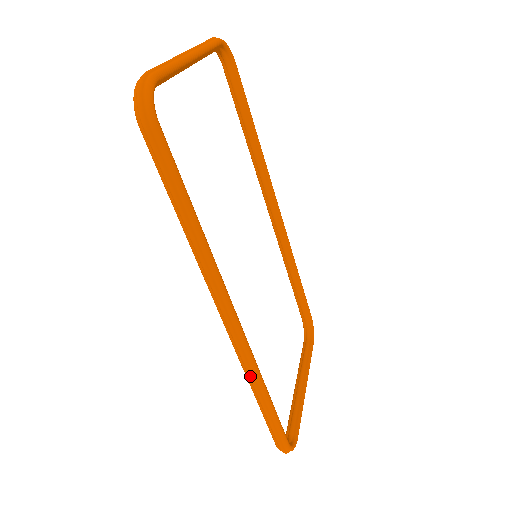
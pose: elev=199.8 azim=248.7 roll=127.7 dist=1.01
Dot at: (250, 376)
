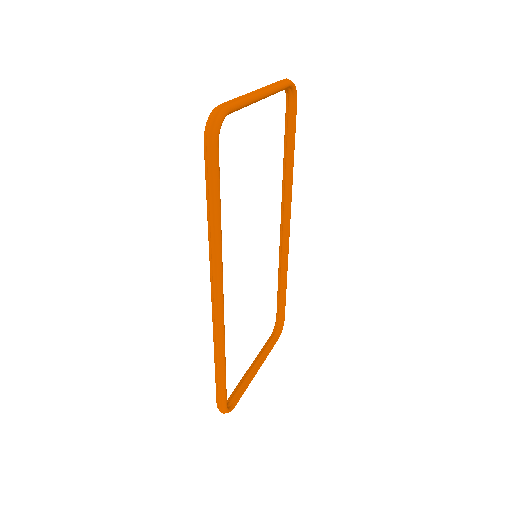
Dot at: (216, 344)
